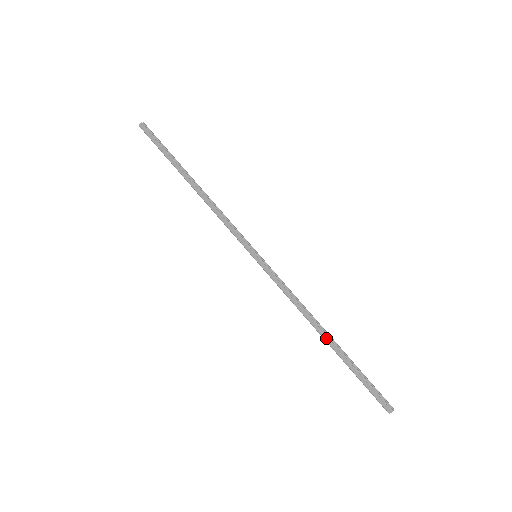
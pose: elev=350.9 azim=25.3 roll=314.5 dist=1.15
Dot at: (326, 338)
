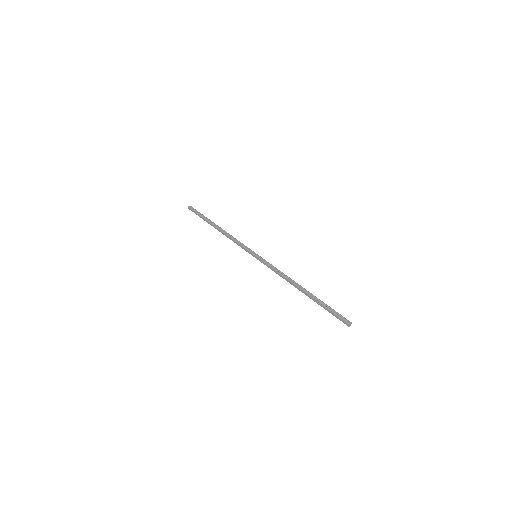
Dot at: (301, 291)
